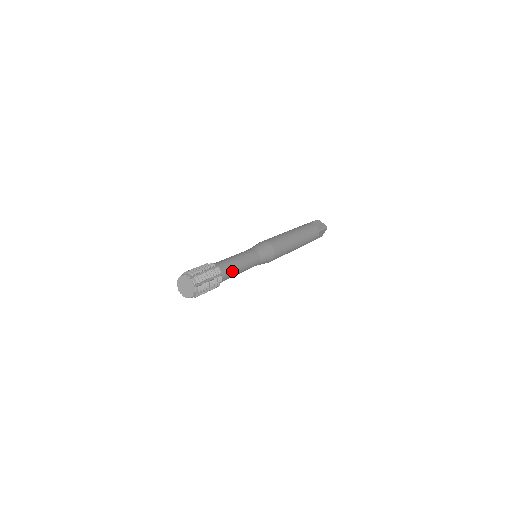
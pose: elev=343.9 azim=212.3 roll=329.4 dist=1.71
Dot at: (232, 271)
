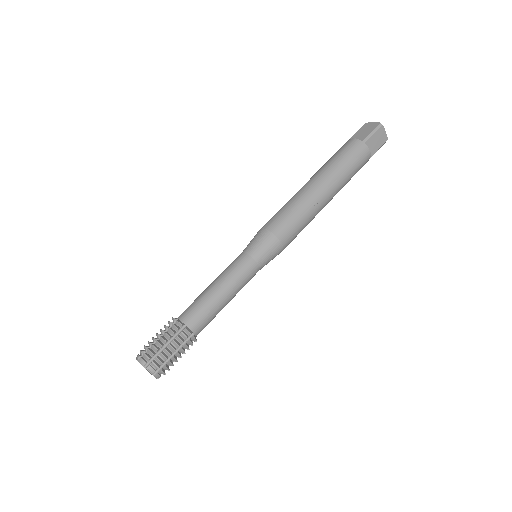
Dot at: (213, 318)
